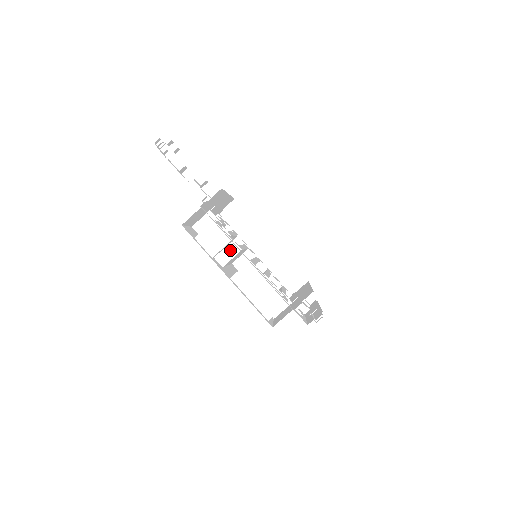
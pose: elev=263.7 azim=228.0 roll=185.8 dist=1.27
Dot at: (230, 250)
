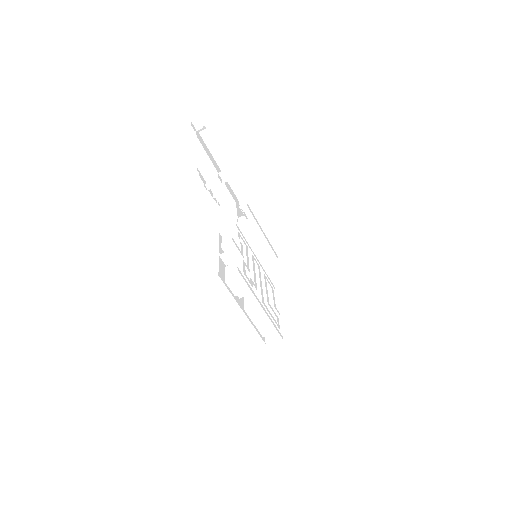
Dot at: occluded
